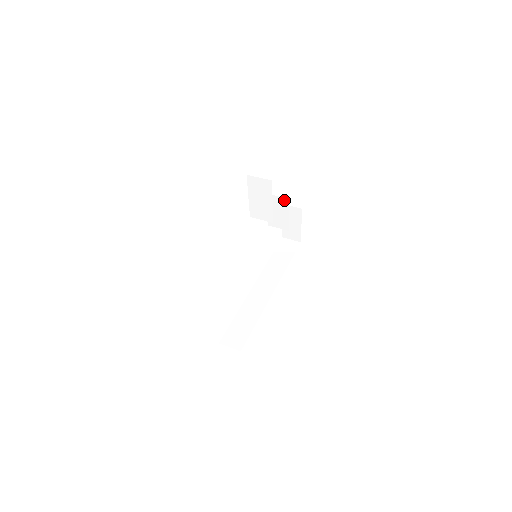
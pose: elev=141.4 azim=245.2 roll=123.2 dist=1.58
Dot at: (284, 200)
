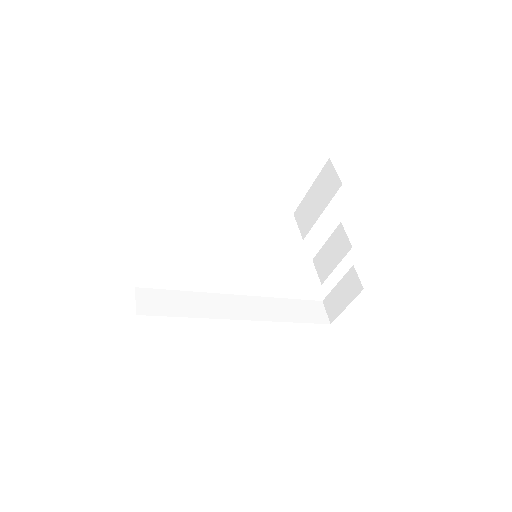
Dot at: (348, 245)
